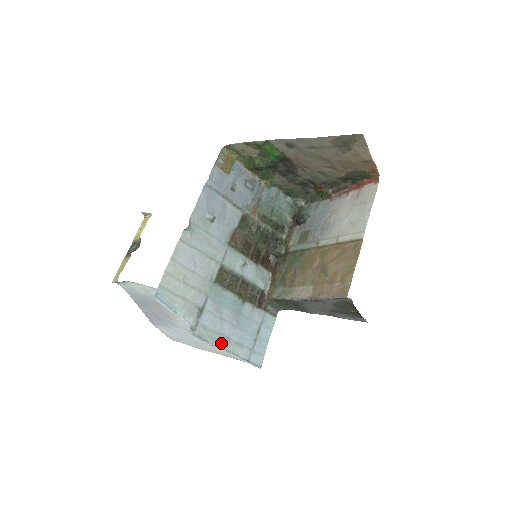
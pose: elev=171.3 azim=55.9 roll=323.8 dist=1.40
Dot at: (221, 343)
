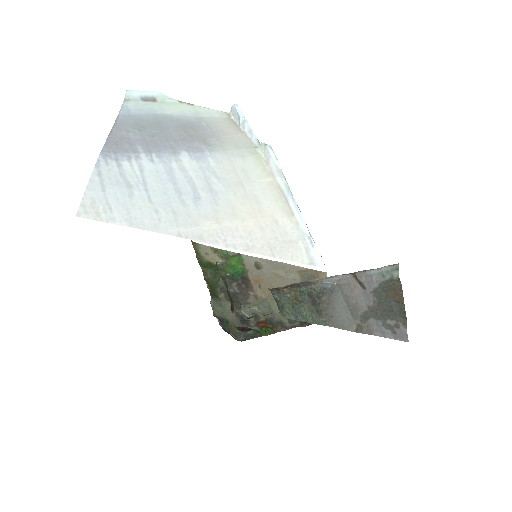
Dot at: (285, 190)
